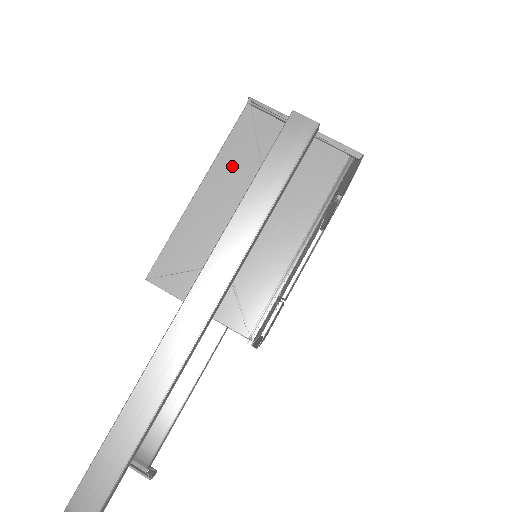
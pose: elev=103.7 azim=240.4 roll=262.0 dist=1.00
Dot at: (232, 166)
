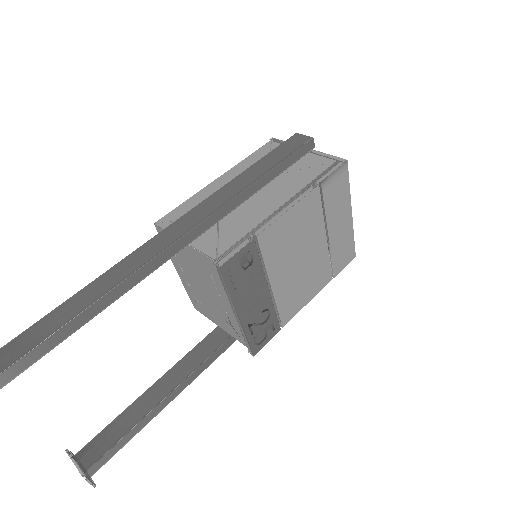
Dot at: (246, 168)
